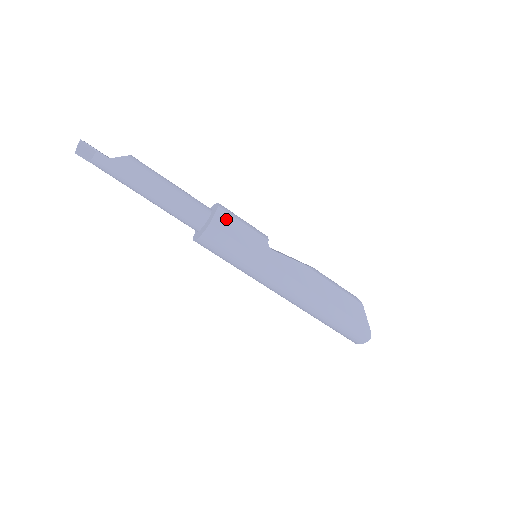
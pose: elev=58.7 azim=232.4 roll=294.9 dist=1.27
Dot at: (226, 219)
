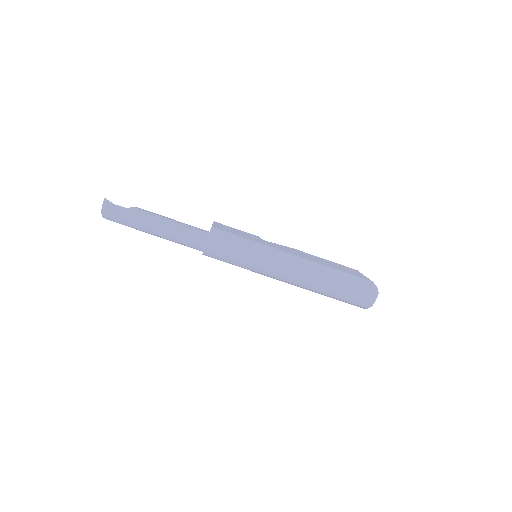
Dot at: (222, 226)
